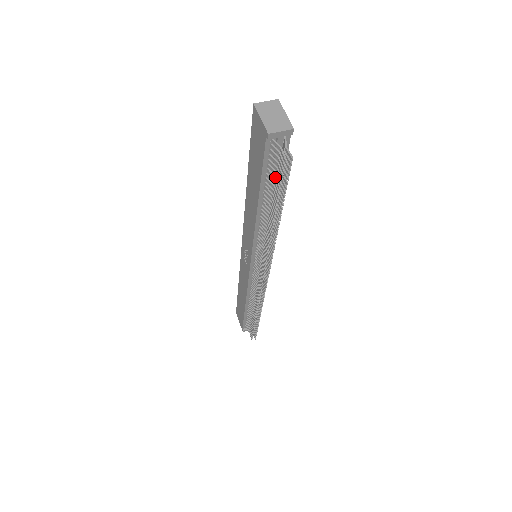
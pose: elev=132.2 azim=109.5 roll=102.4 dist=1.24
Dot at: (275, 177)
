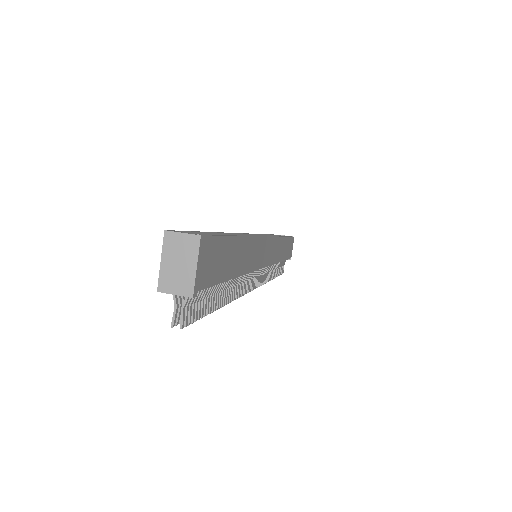
Dot at: occluded
